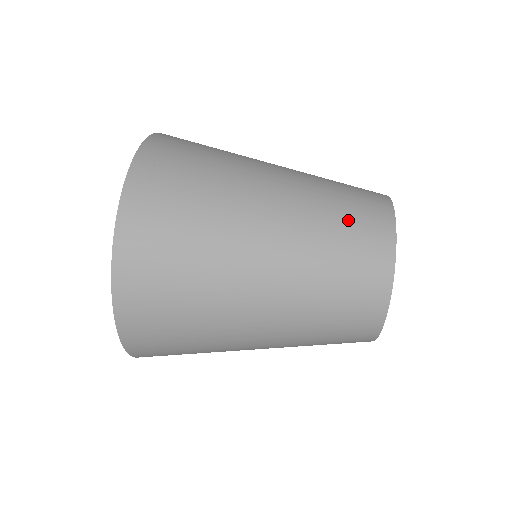
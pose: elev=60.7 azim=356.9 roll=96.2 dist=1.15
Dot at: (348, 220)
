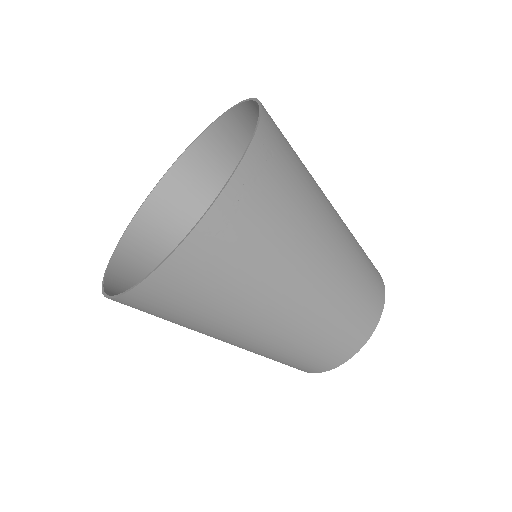
Dot at: (338, 332)
